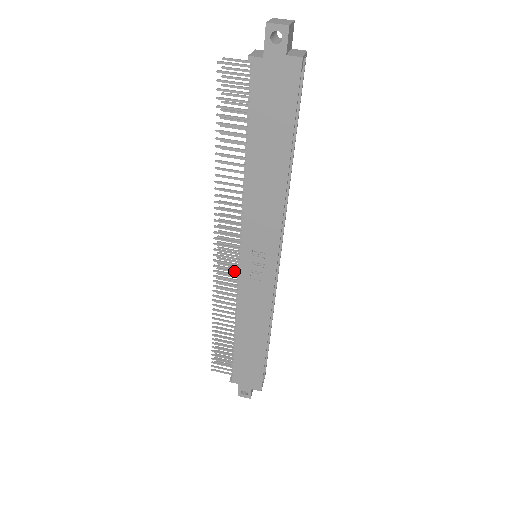
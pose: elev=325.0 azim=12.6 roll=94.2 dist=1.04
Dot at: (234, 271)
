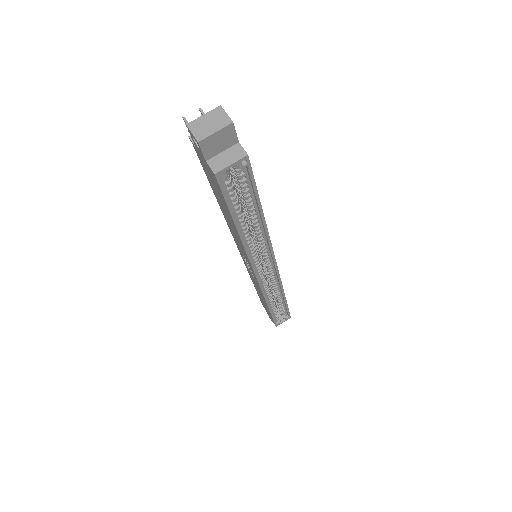
Dot at: occluded
